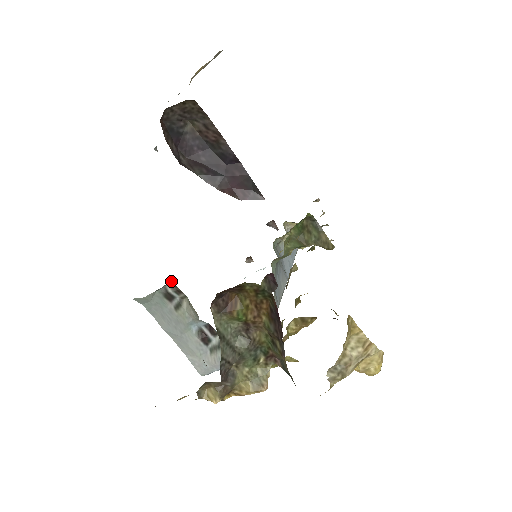
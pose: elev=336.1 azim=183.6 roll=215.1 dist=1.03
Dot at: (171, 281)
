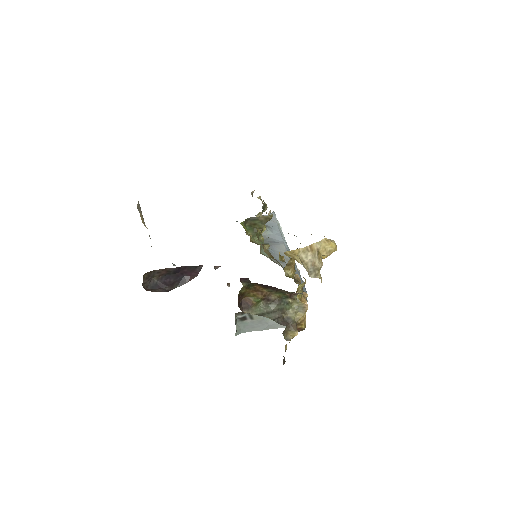
Dot at: (235, 313)
